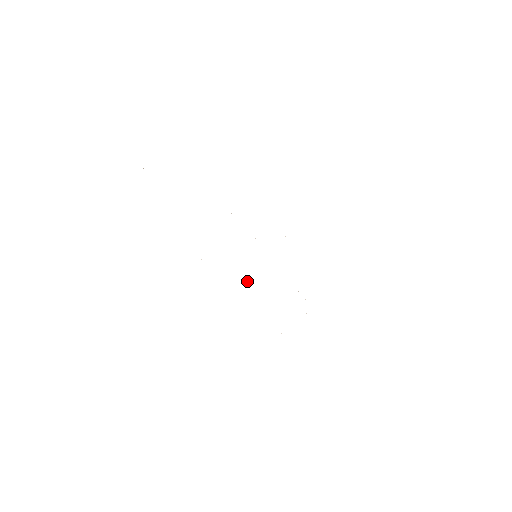
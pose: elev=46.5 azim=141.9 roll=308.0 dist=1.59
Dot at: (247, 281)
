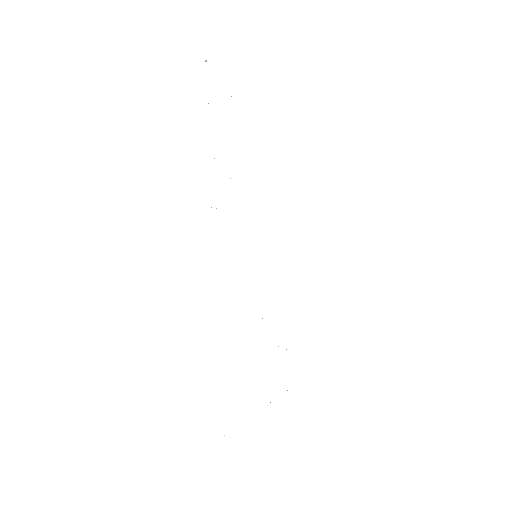
Dot at: occluded
